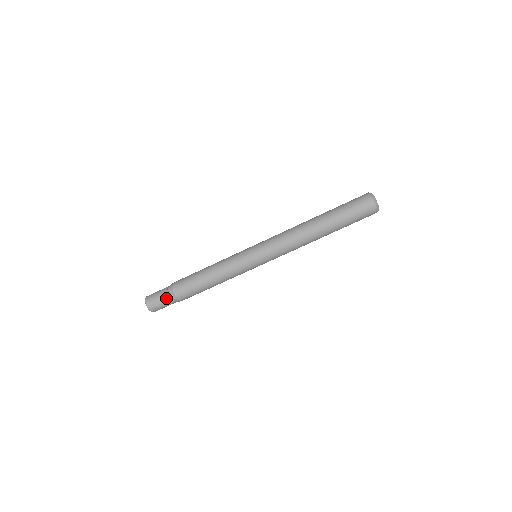
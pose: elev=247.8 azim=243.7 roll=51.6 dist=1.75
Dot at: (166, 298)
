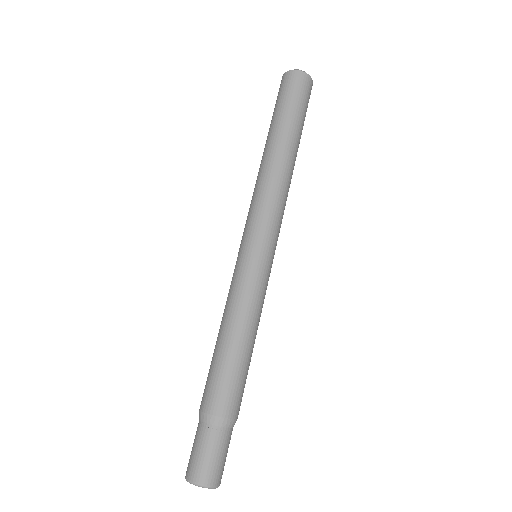
Dot at: (221, 440)
